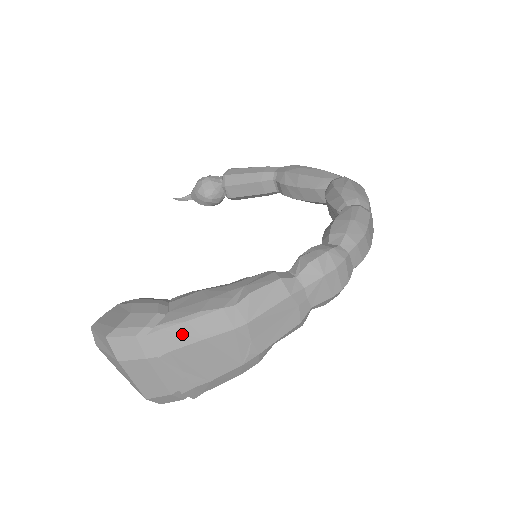
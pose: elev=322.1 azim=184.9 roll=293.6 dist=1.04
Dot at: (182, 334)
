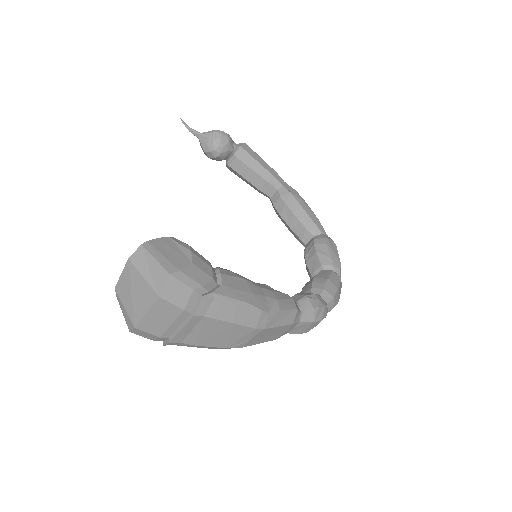
Dot at: (224, 310)
